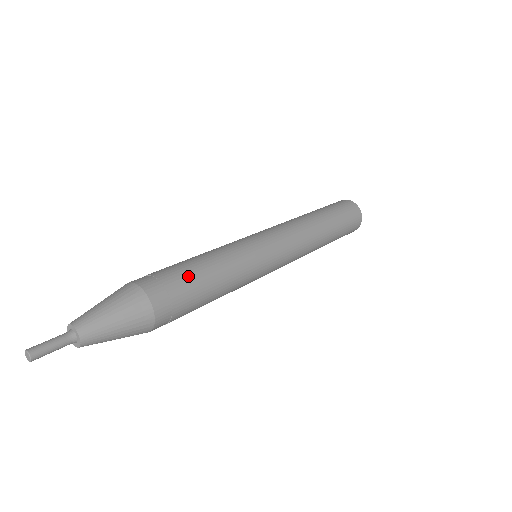
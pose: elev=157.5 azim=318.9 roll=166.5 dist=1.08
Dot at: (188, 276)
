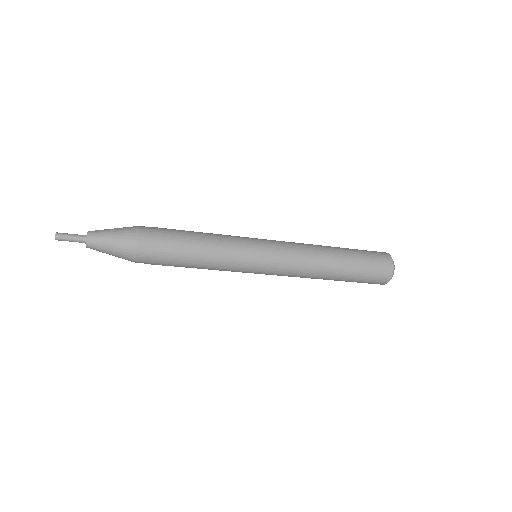
Dot at: (176, 241)
